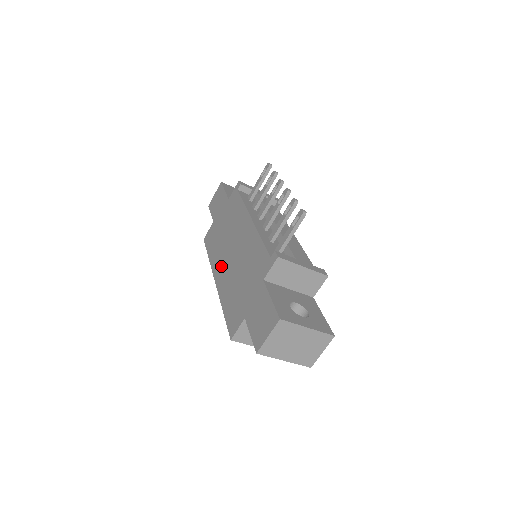
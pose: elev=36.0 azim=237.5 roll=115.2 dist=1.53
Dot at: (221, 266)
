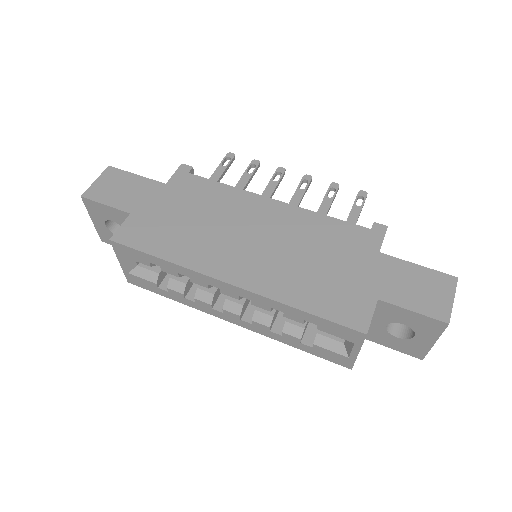
Dot at: (232, 260)
